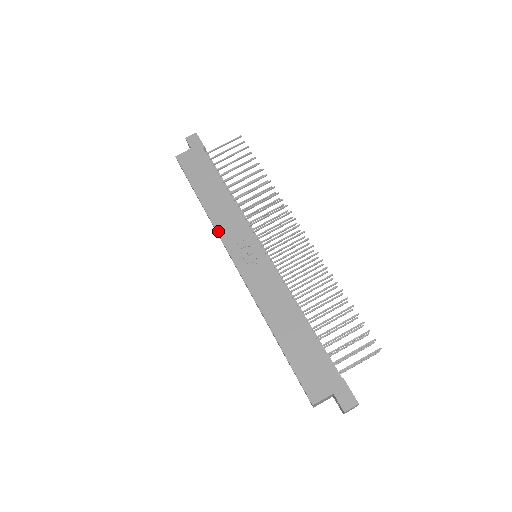
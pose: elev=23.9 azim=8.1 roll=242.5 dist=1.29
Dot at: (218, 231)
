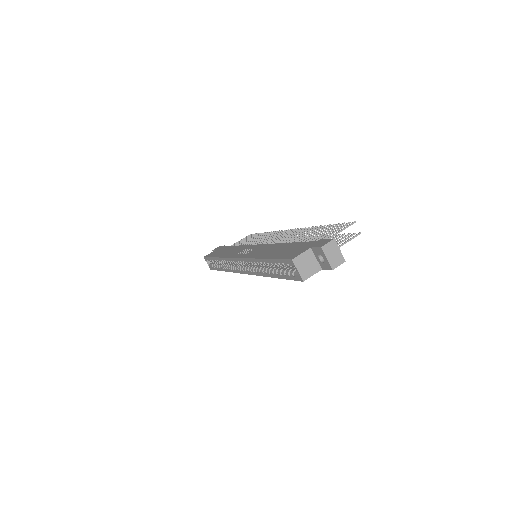
Dot at: (226, 257)
